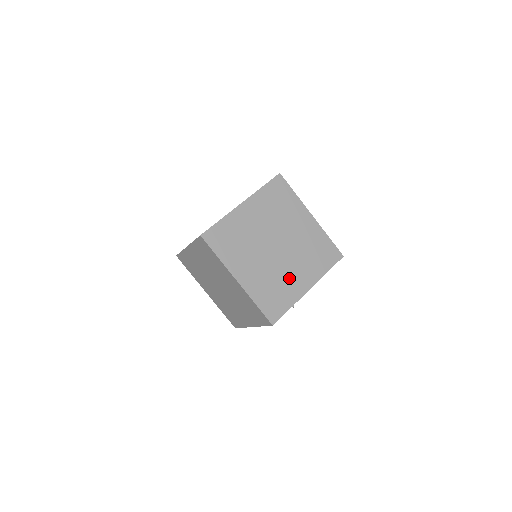
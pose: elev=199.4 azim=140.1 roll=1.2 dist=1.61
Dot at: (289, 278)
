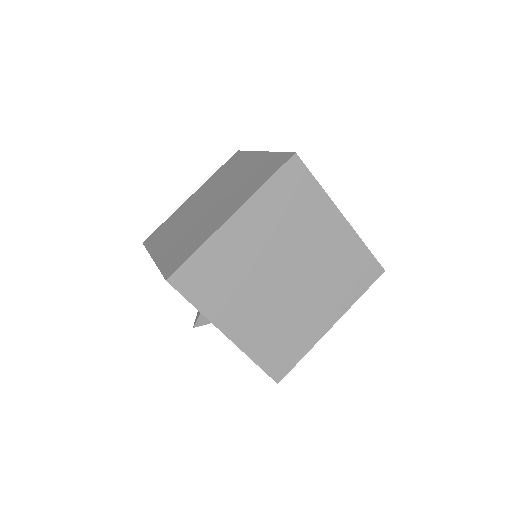
Dot at: occluded
